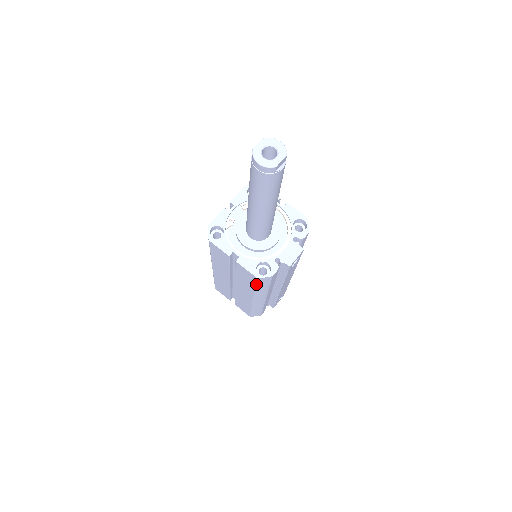
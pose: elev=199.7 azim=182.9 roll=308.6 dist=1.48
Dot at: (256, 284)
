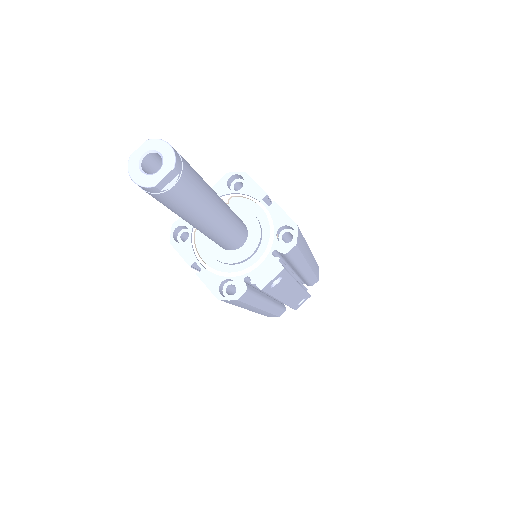
Dot at: (227, 302)
